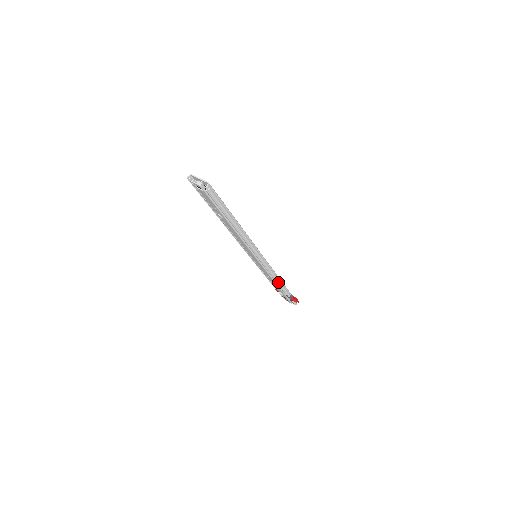
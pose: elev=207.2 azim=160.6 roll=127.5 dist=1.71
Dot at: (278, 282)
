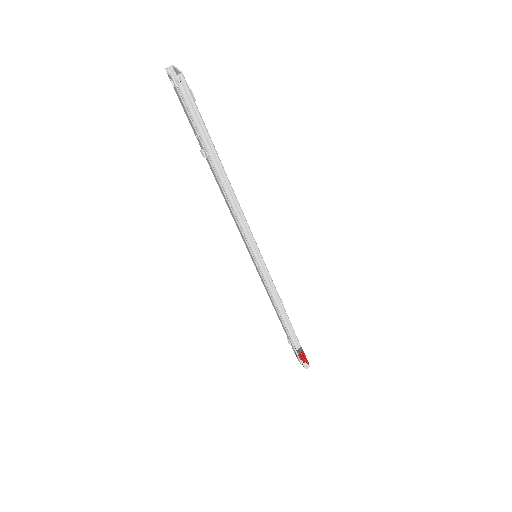
Dot at: (281, 314)
